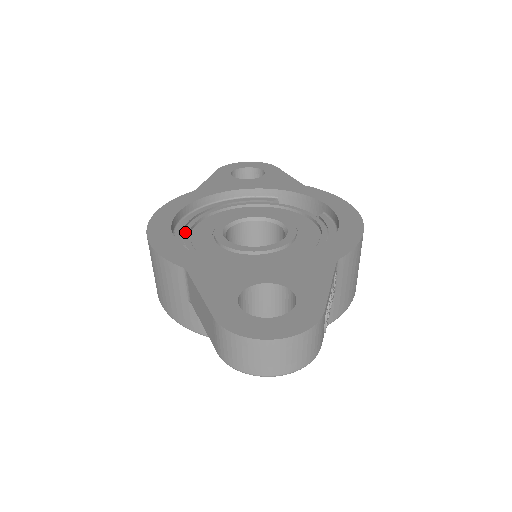
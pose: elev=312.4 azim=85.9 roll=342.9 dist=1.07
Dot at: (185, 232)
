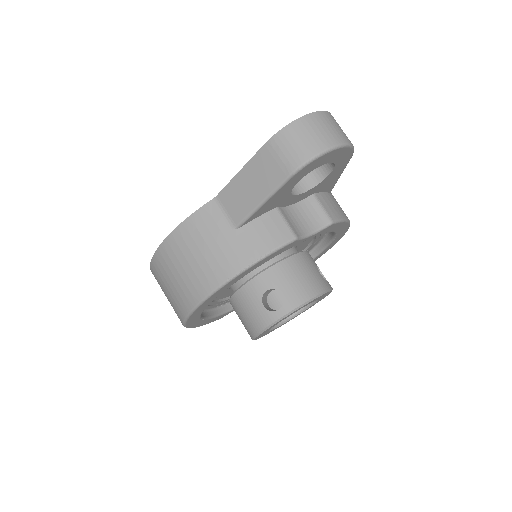
Dot at: occluded
